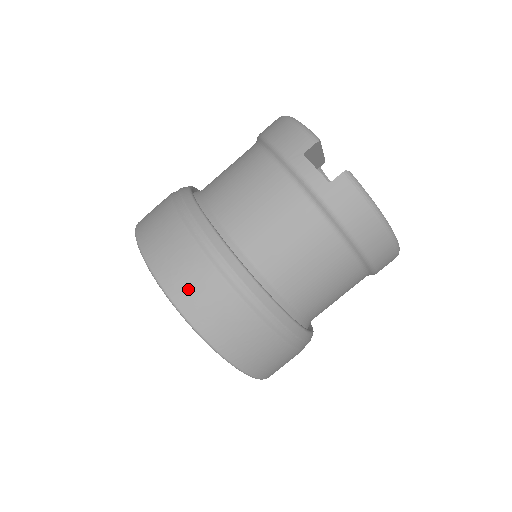
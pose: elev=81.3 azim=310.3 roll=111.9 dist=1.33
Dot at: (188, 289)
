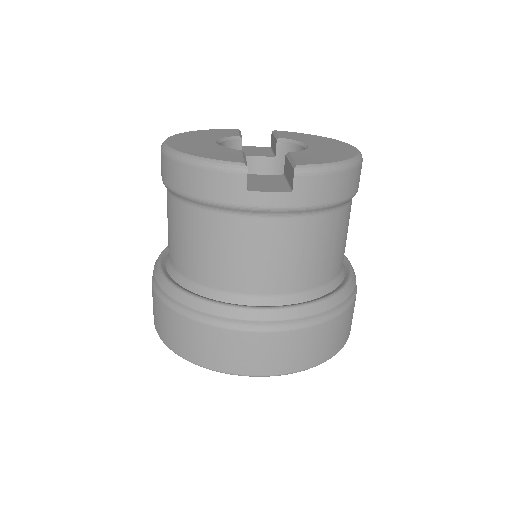
Dot at: (275, 360)
